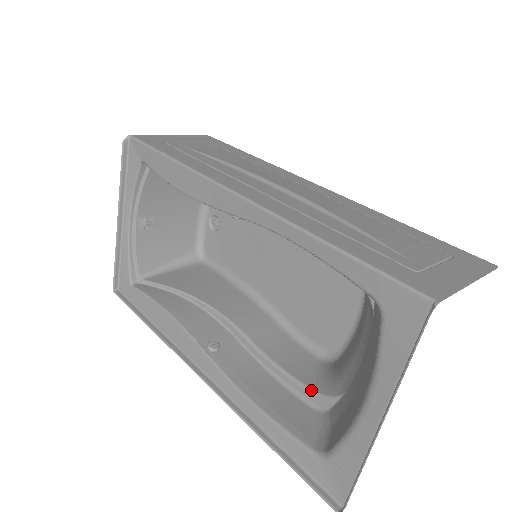
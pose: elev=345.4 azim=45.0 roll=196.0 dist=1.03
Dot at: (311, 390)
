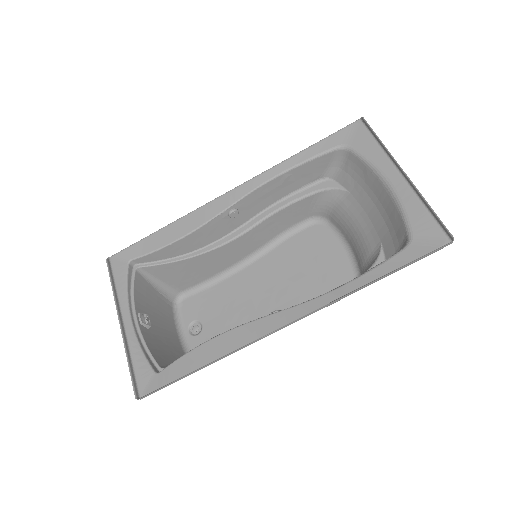
Dot at: occluded
